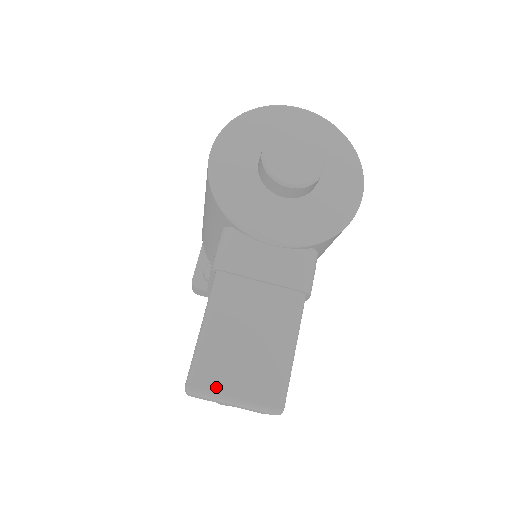
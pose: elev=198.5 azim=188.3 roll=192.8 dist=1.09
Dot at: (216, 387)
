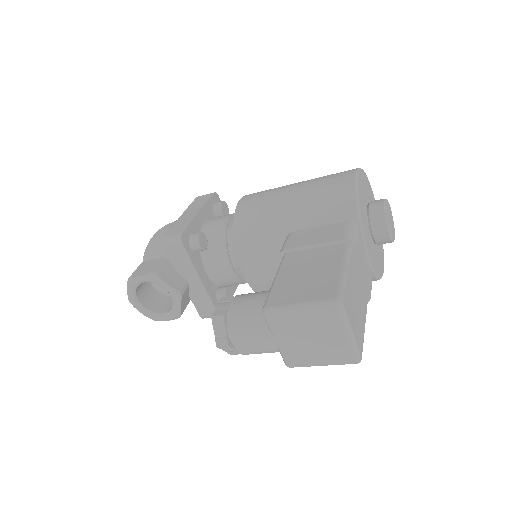
Dot at: (349, 315)
